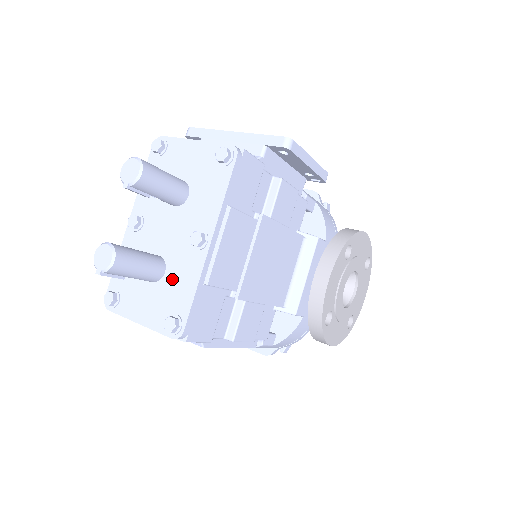
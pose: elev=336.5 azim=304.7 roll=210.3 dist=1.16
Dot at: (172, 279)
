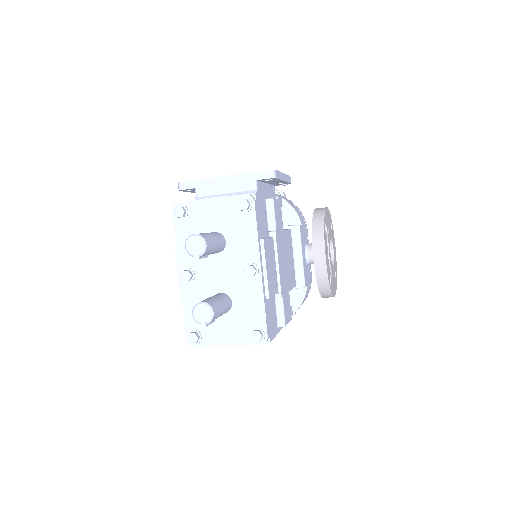
Dot at: (241, 305)
